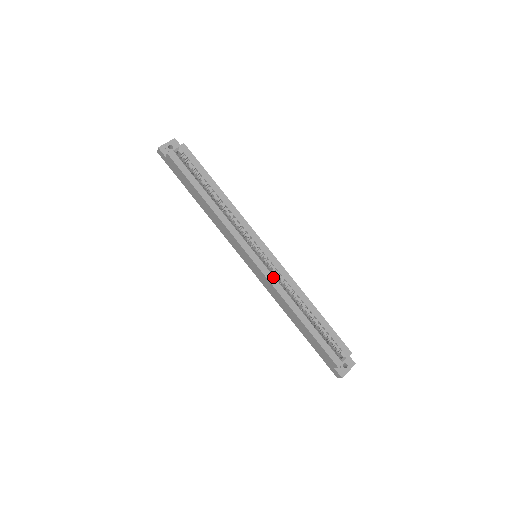
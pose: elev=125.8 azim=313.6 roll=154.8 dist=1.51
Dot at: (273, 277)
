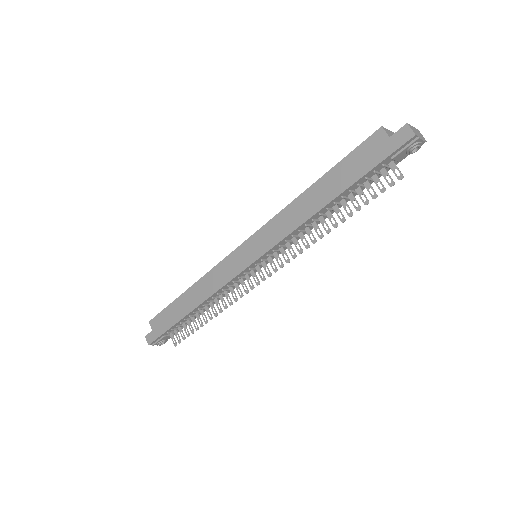
Dot at: occluded
